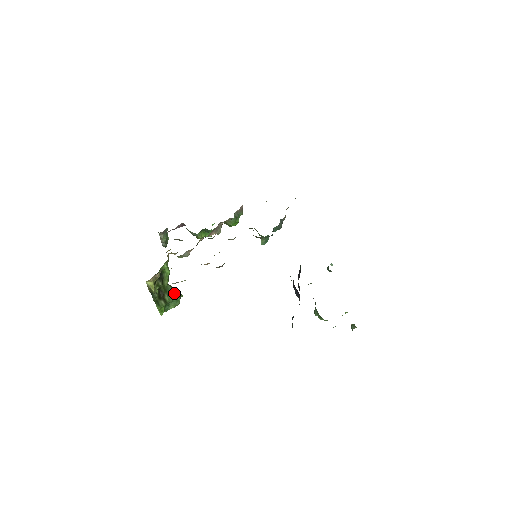
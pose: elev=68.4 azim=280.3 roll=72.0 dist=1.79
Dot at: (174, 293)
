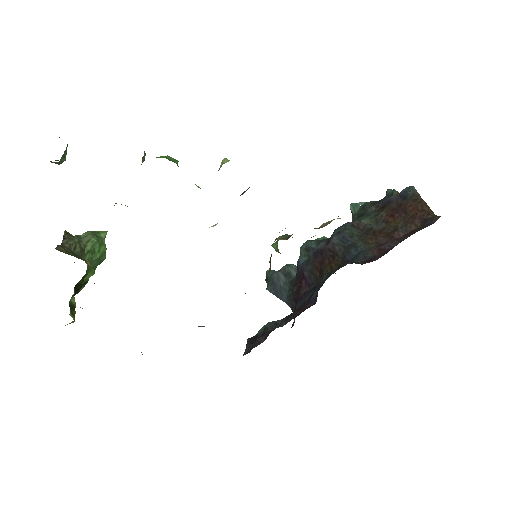
Dot at: (97, 260)
